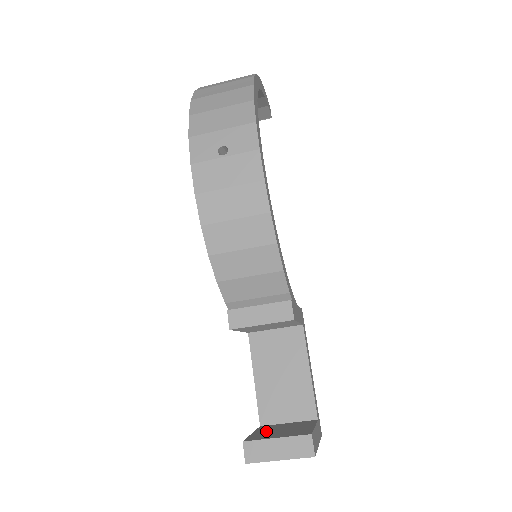
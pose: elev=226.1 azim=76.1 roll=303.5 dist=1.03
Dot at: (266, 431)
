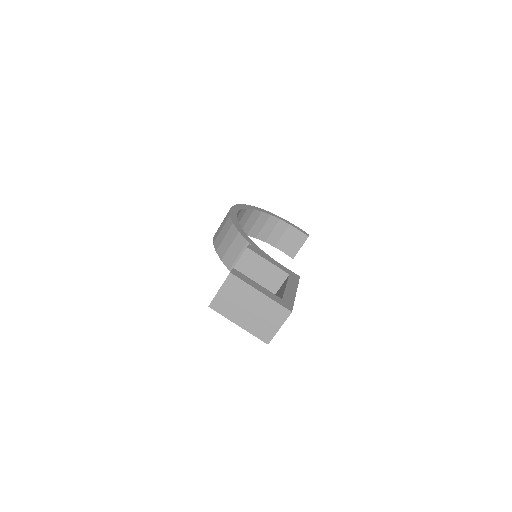
Dot at: occluded
